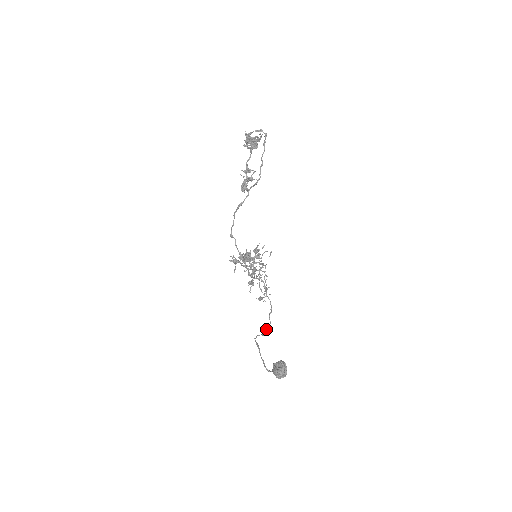
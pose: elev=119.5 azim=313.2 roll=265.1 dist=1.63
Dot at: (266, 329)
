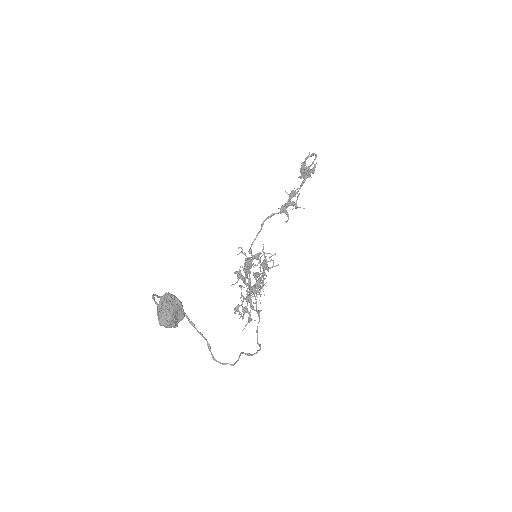
Dot at: occluded
